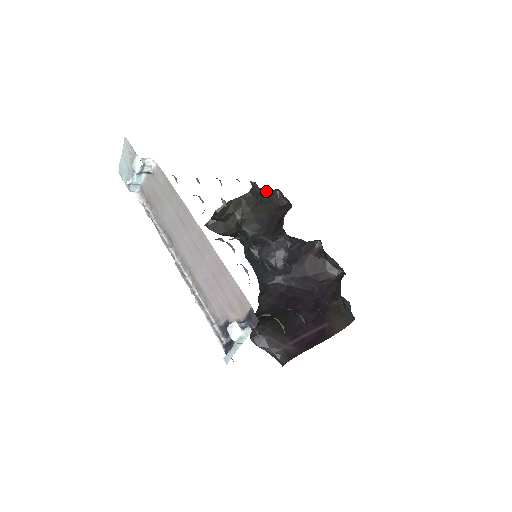
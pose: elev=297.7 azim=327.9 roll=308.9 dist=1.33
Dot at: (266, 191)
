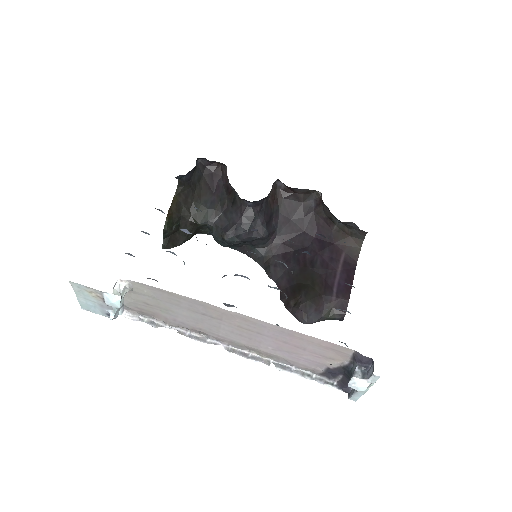
Dot at: (192, 171)
